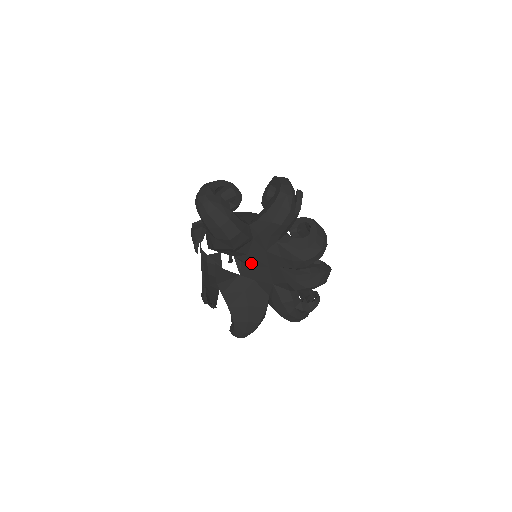
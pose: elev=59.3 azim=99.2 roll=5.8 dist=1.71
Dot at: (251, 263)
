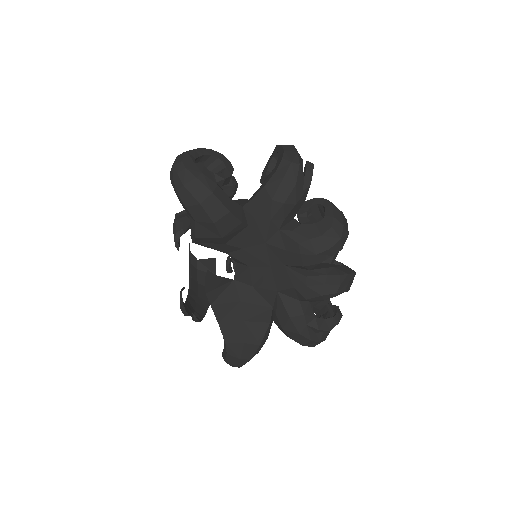
Dot at: (247, 262)
